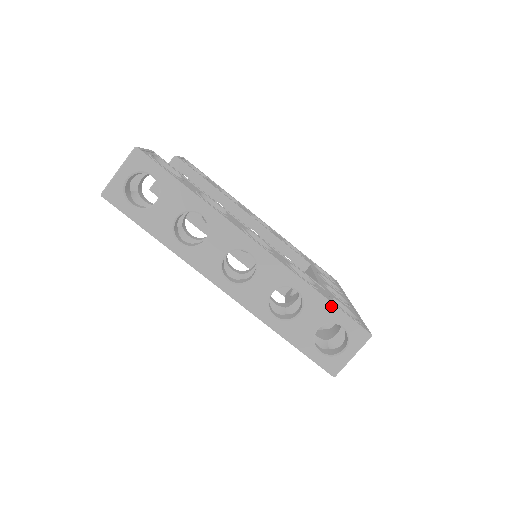
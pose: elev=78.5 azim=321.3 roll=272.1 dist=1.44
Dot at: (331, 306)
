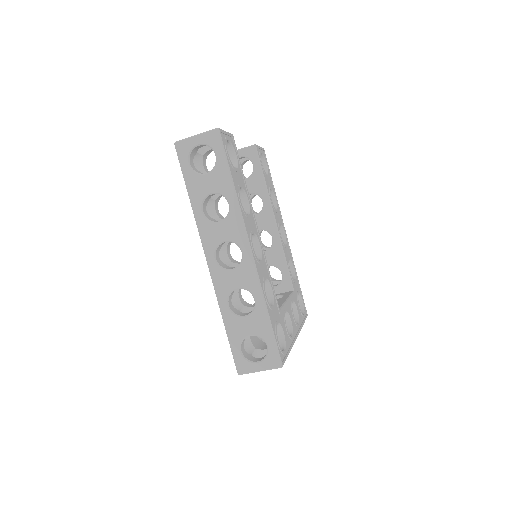
Dot at: (269, 327)
